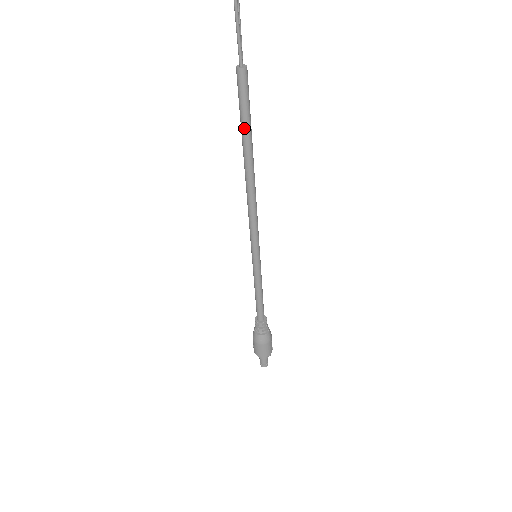
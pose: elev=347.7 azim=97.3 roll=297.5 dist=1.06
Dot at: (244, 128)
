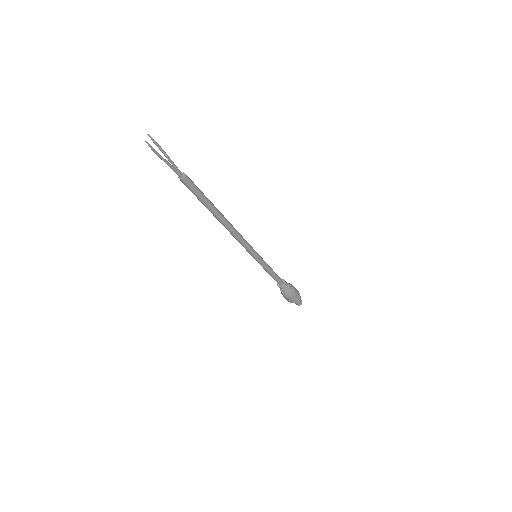
Dot at: (203, 204)
